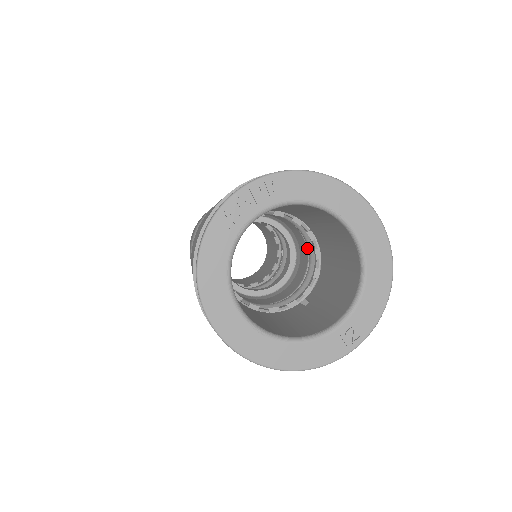
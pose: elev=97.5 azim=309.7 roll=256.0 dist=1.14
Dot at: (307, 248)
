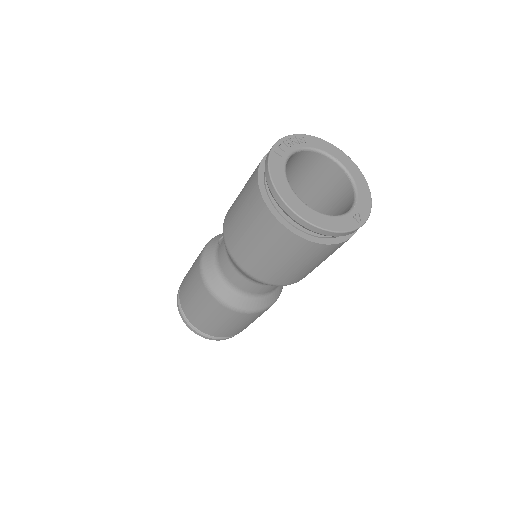
Dot at: occluded
